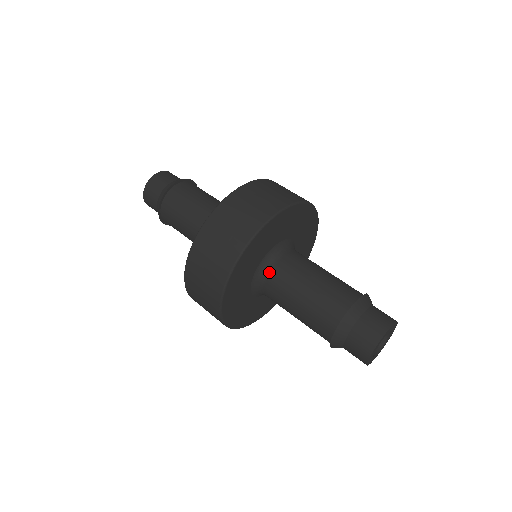
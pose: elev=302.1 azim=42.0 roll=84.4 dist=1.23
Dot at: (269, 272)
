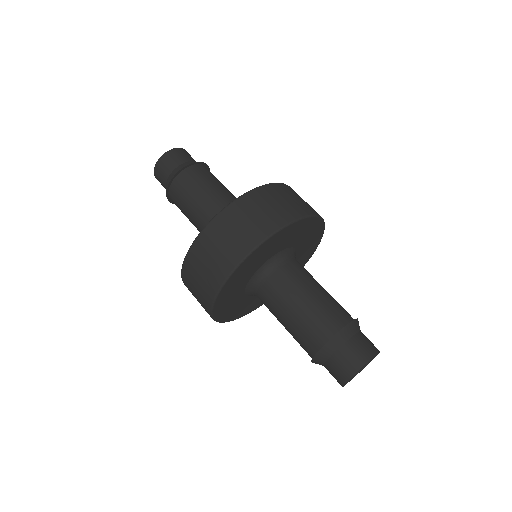
Dot at: (269, 275)
